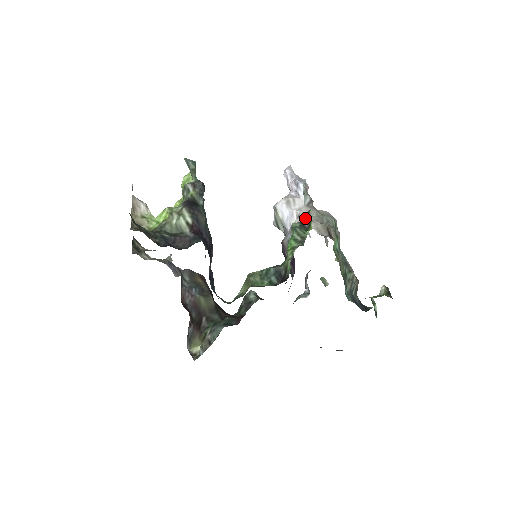
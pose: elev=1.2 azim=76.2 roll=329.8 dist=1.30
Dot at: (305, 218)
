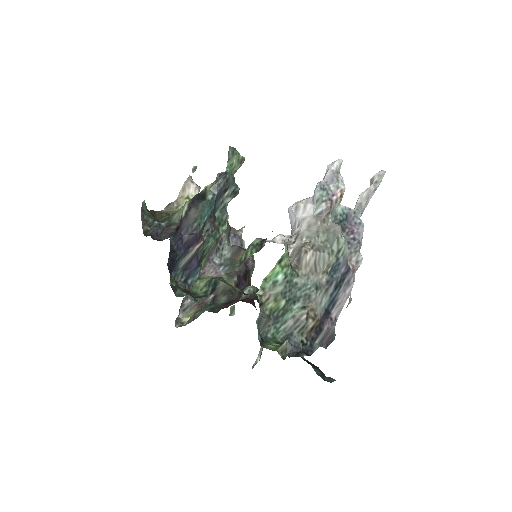
Dot at: occluded
